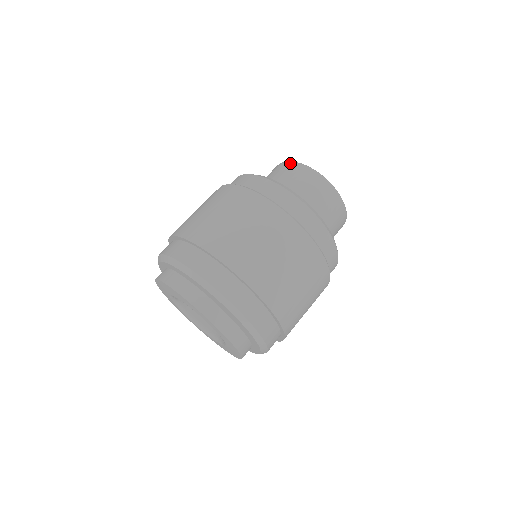
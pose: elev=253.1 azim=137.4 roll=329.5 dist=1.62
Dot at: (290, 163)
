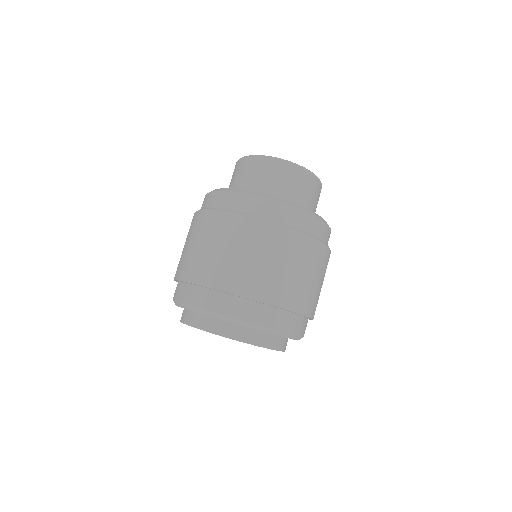
Dot at: (246, 159)
